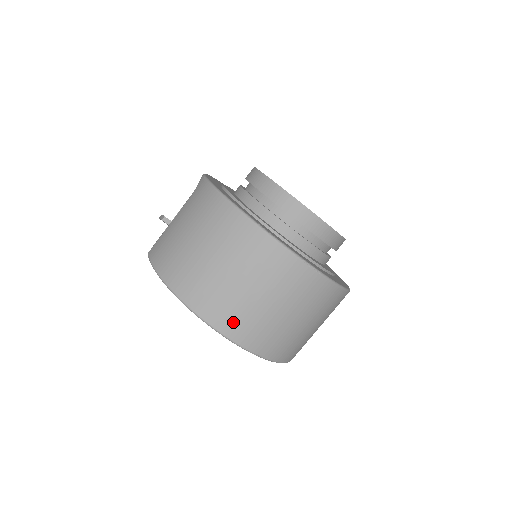
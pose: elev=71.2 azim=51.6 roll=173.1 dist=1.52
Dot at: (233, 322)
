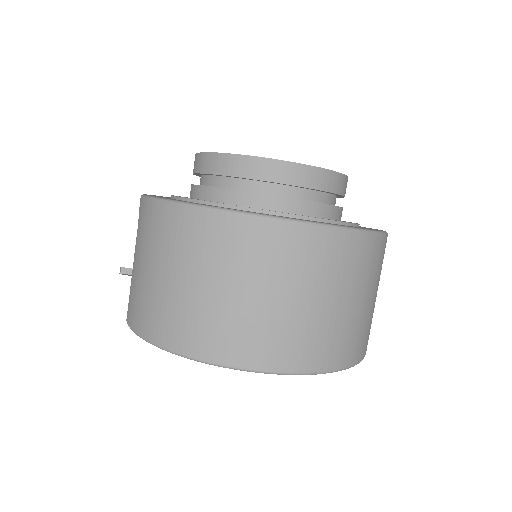
Dot at: (262, 348)
